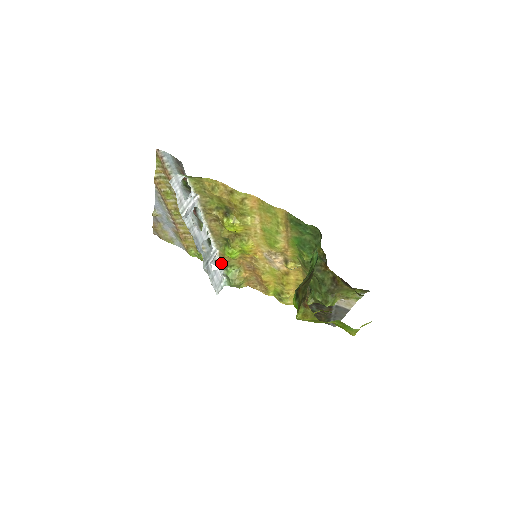
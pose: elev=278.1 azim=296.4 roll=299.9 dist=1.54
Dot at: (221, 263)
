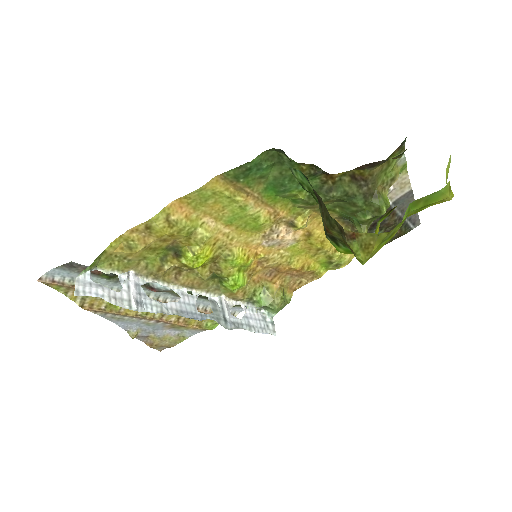
Dot at: (242, 303)
